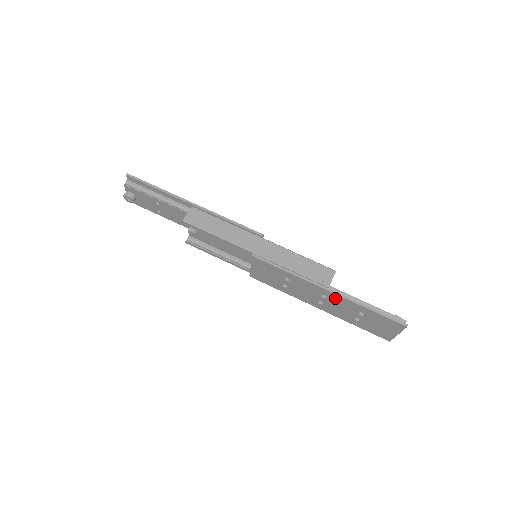
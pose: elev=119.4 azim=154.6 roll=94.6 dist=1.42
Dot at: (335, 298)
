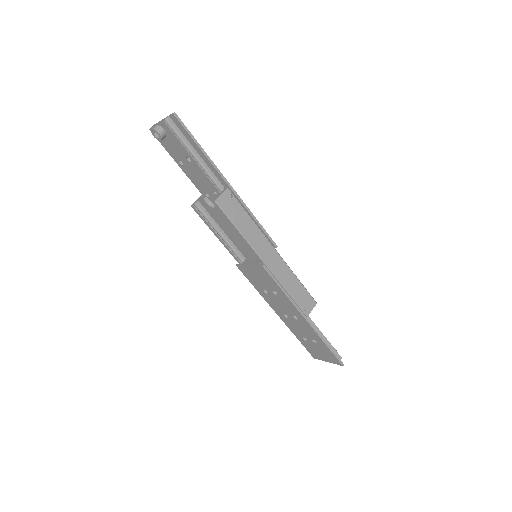
Dot at: (305, 324)
